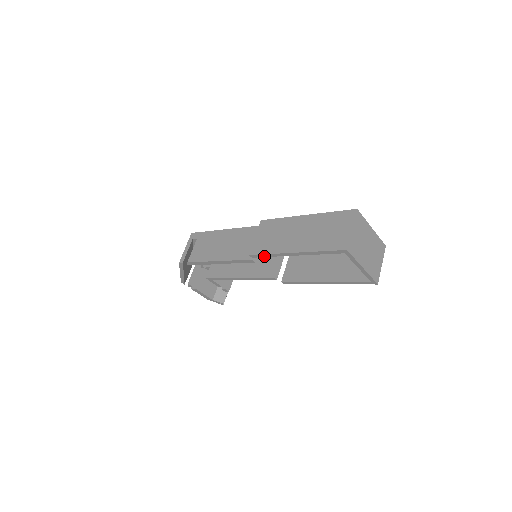
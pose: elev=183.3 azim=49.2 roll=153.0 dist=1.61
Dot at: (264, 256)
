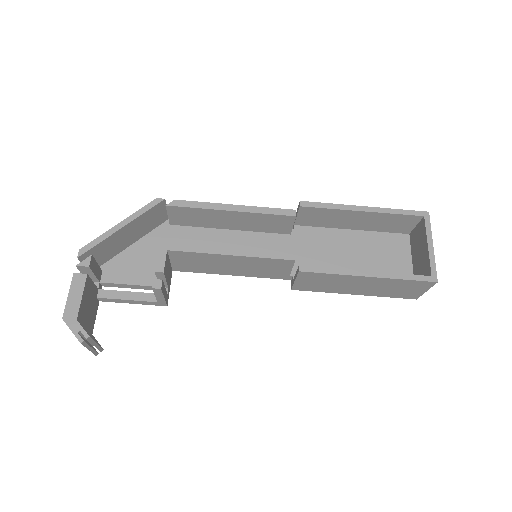
Dot at: (320, 206)
